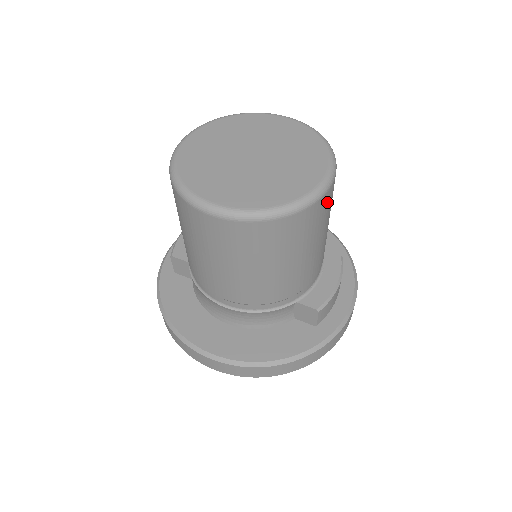
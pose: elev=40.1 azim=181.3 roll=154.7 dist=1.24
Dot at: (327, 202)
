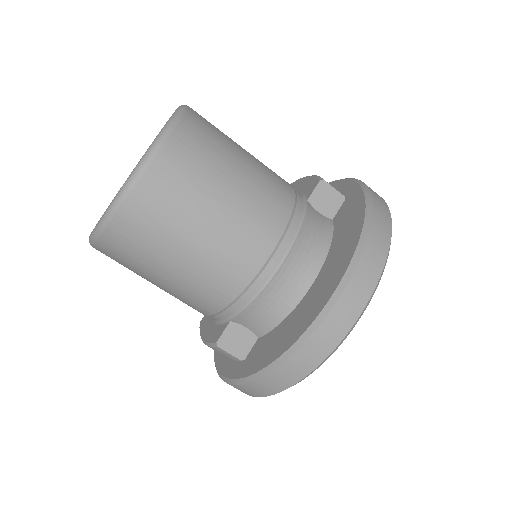
Dot at: occluded
